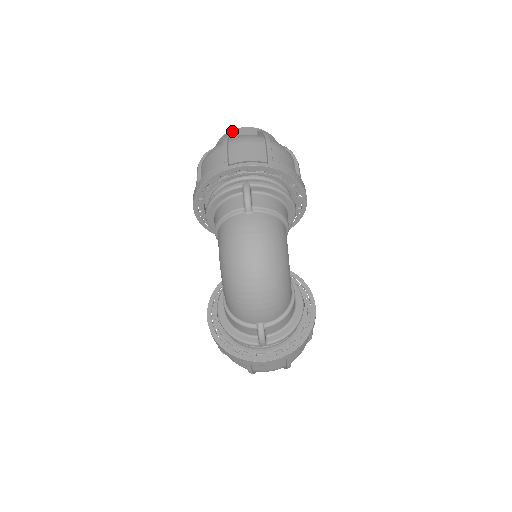
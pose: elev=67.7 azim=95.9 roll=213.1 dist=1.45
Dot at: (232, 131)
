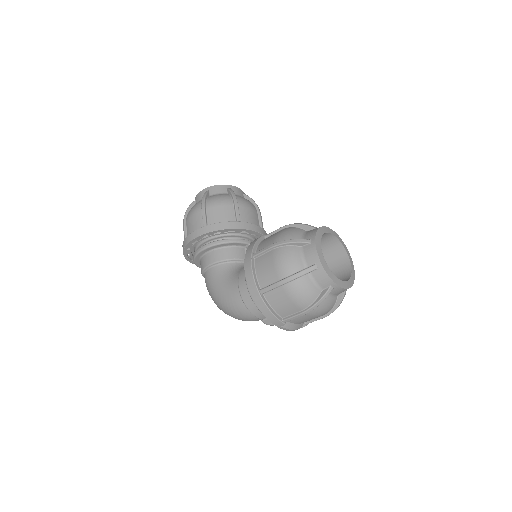
Dot at: (335, 286)
